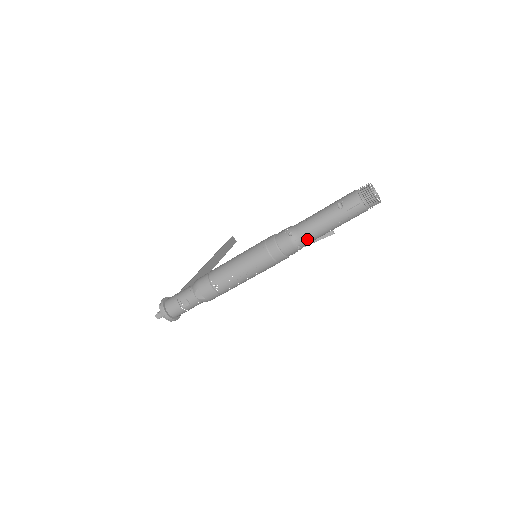
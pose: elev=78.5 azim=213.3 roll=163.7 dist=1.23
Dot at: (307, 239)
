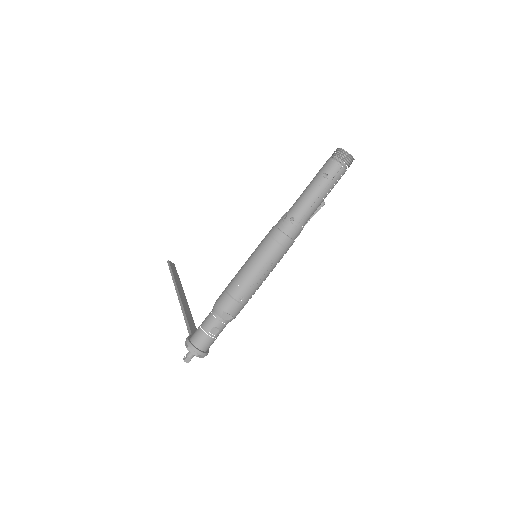
Dot at: (308, 217)
